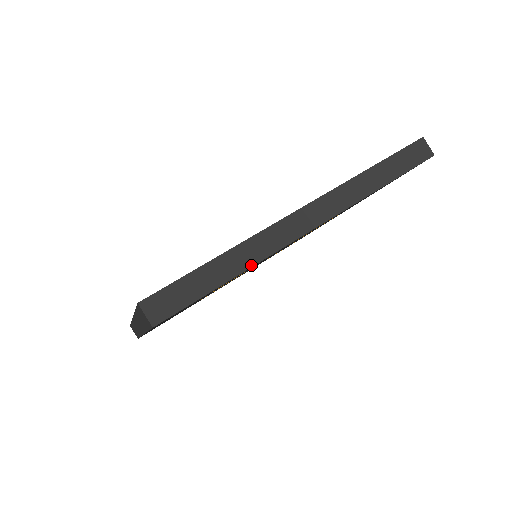
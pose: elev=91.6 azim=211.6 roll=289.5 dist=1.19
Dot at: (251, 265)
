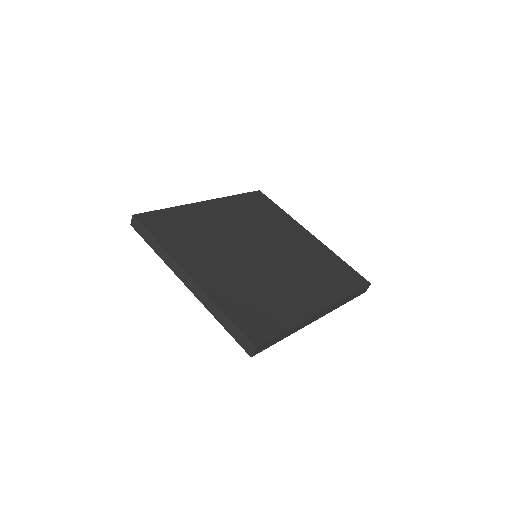
Dot at: (292, 333)
